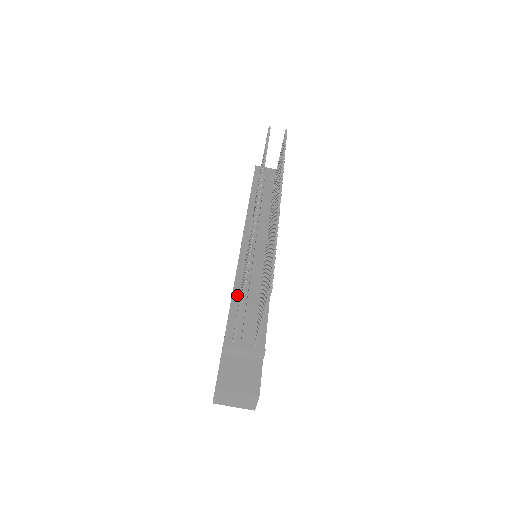
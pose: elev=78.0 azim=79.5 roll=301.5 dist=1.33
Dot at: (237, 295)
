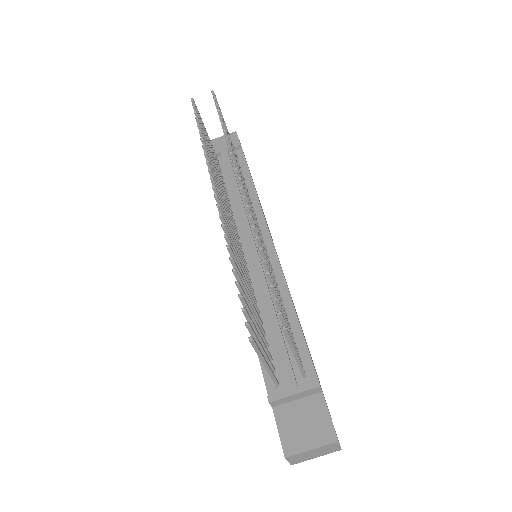
Dot at: occluded
